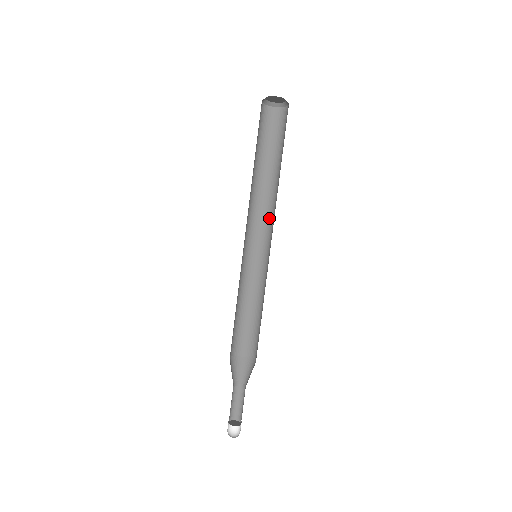
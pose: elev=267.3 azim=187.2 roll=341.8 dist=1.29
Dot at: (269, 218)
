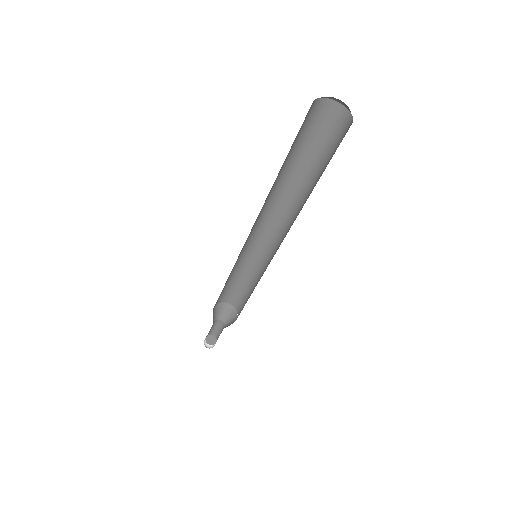
Dot at: (285, 225)
